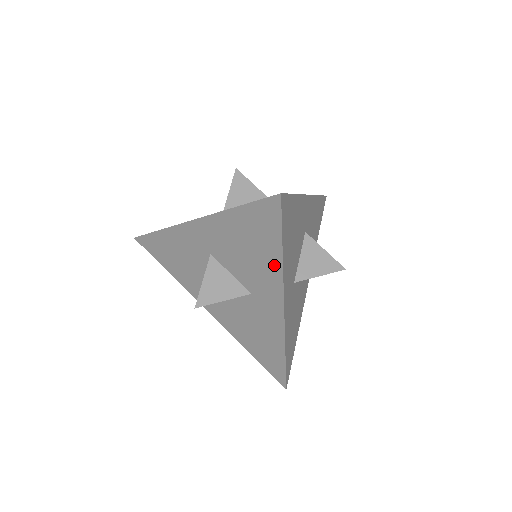
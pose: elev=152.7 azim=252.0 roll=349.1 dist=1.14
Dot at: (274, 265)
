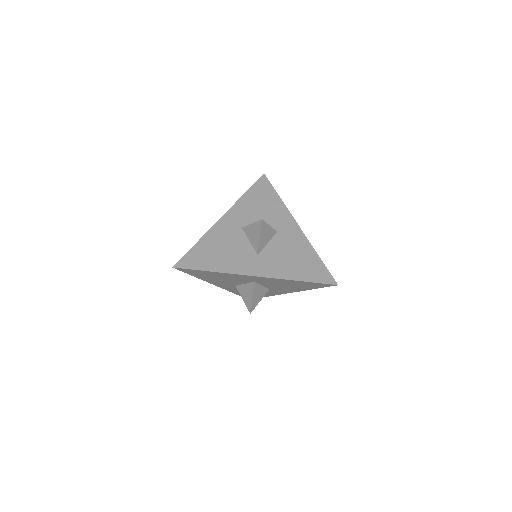
Dot at: (279, 205)
